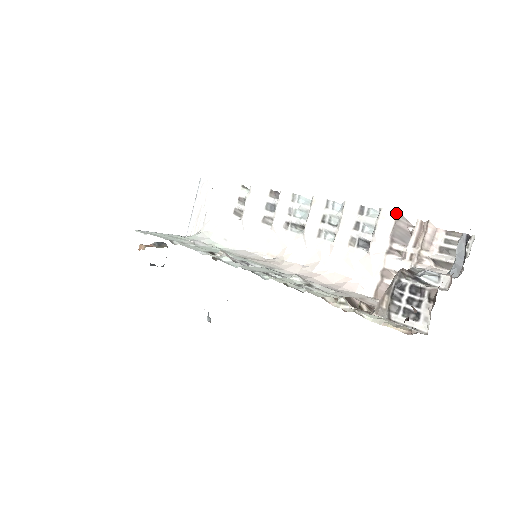
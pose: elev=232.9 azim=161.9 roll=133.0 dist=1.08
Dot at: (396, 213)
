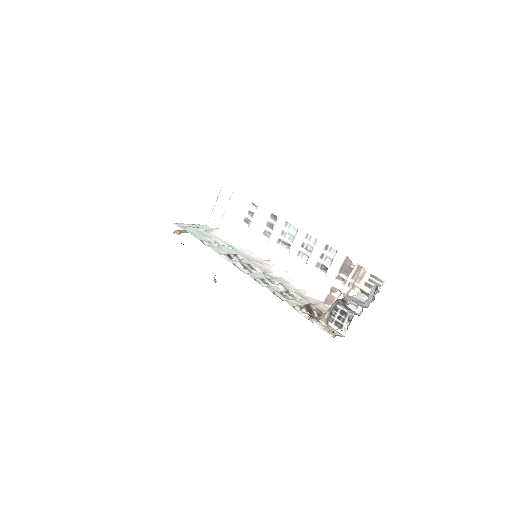
Dot at: (346, 256)
